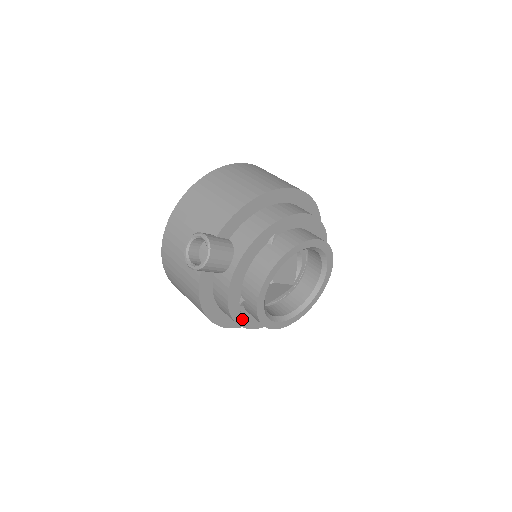
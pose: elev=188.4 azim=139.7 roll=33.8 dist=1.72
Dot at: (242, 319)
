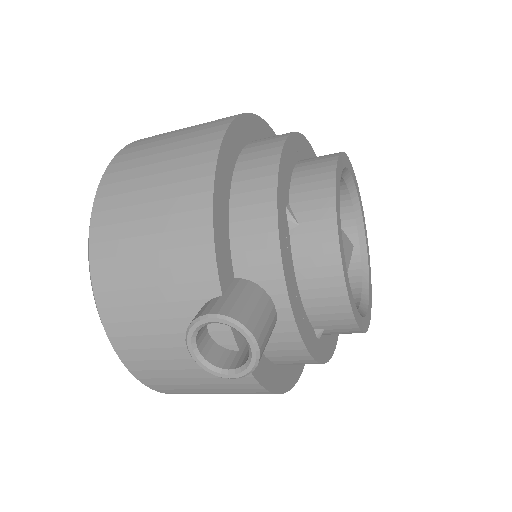
Dot at: (327, 348)
